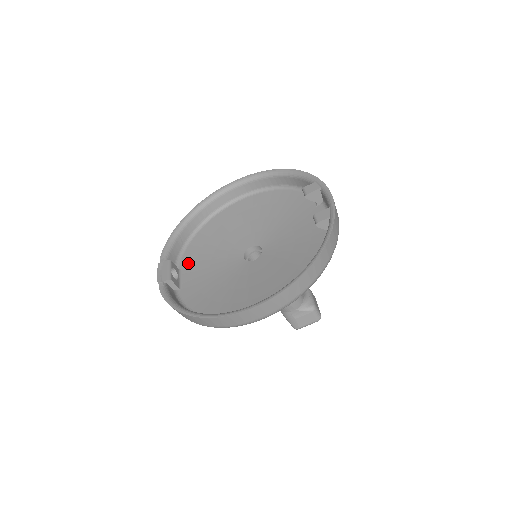
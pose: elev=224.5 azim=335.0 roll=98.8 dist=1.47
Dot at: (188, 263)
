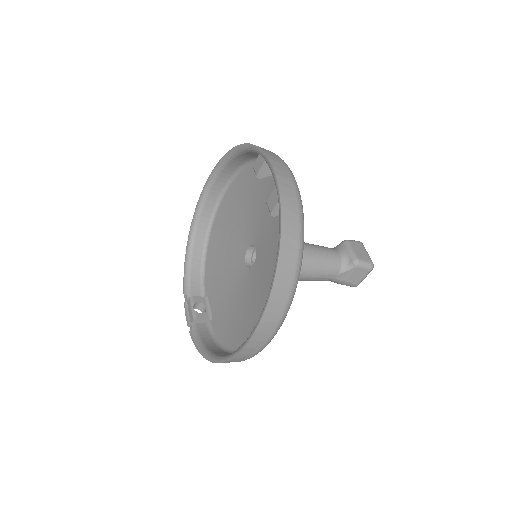
Dot at: (210, 287)
